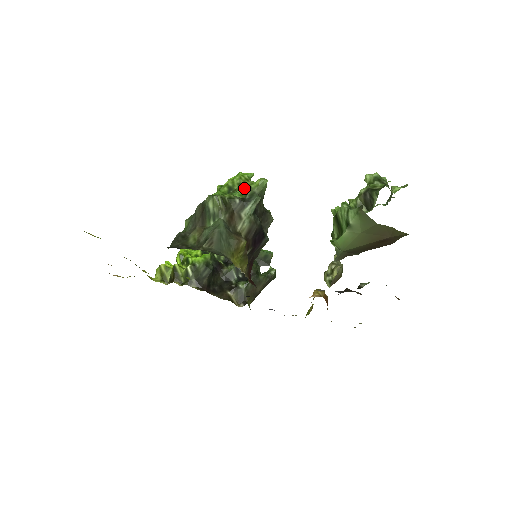
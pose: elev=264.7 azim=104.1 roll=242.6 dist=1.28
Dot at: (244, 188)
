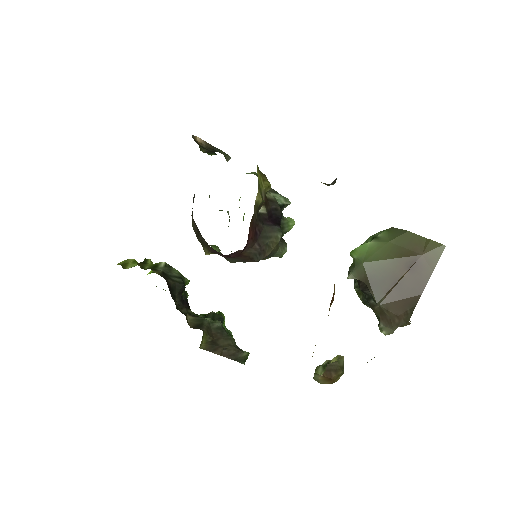
Dot at: occluded
